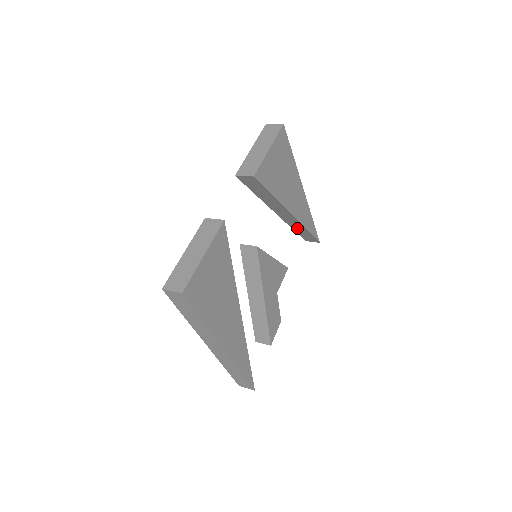
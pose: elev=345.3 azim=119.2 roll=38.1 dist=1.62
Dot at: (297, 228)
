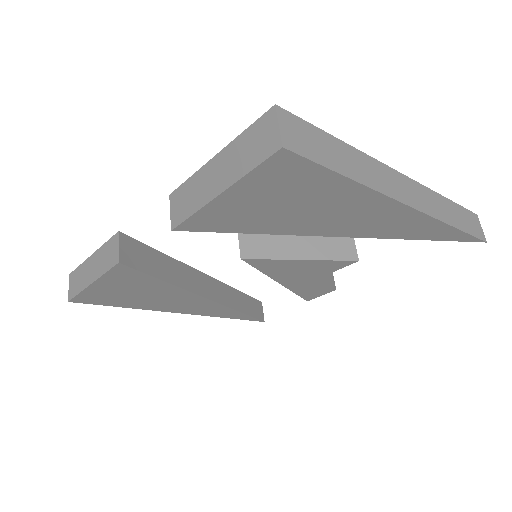
Dot at: occluded
